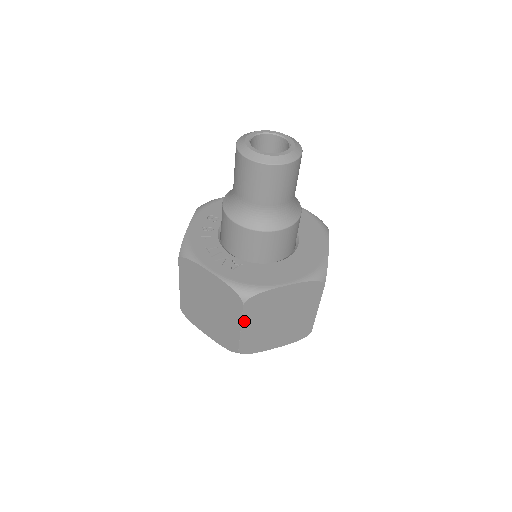
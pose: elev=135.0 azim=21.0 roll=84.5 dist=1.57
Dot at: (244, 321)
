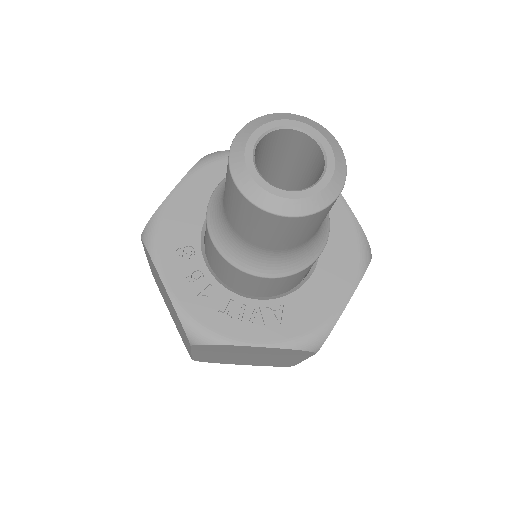
Dot at: occluded
